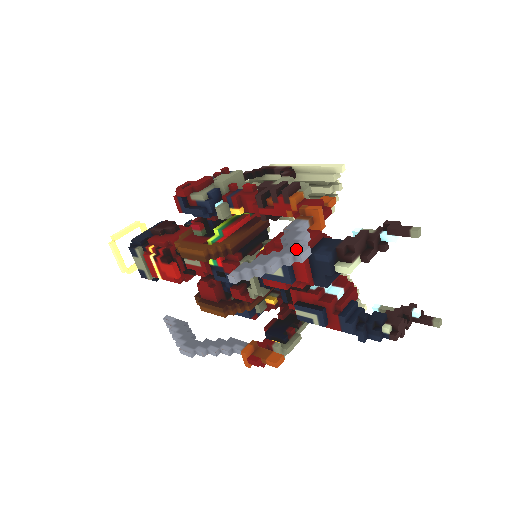
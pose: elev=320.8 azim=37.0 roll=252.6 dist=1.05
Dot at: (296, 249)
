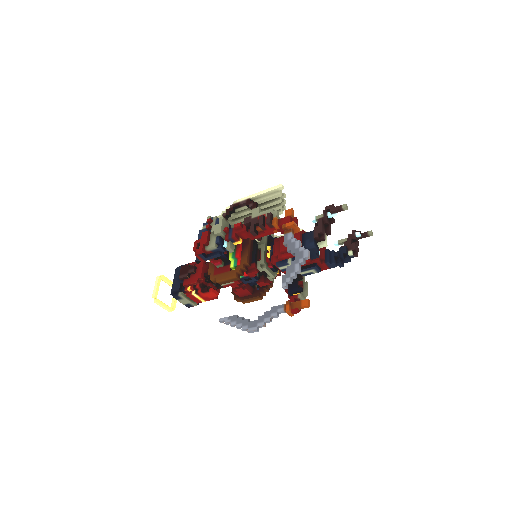
Dot at: (302, 254)
